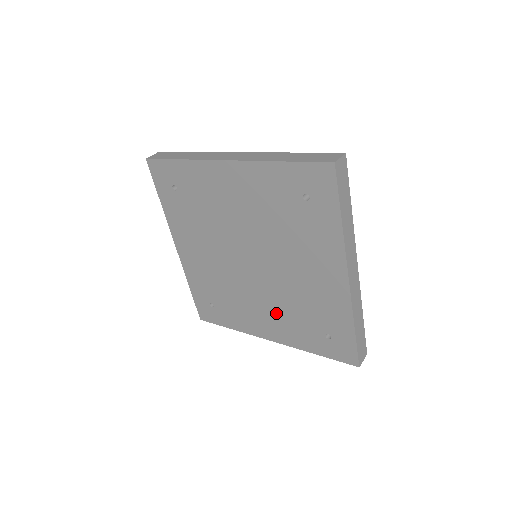
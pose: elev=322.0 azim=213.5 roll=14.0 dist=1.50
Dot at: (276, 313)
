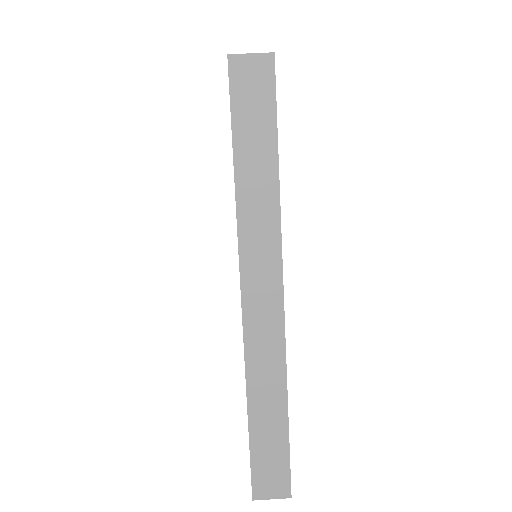
Dot at: occluded
